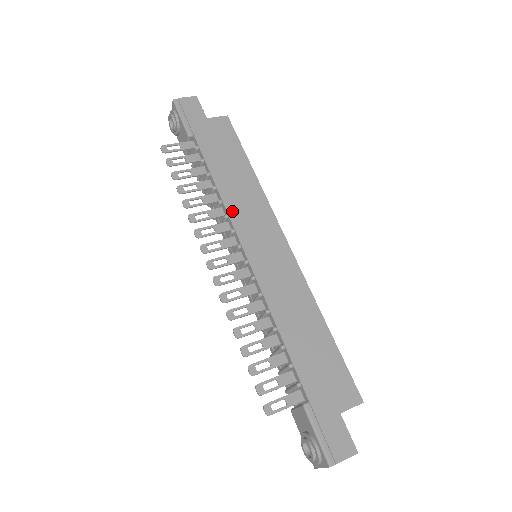
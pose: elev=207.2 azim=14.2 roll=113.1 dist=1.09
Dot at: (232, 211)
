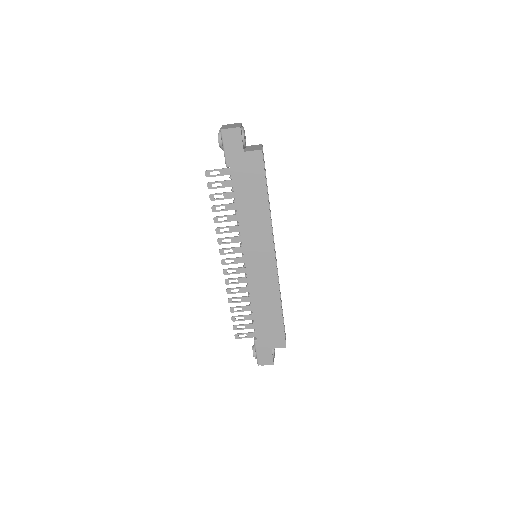
Dot at: (244, 234)
